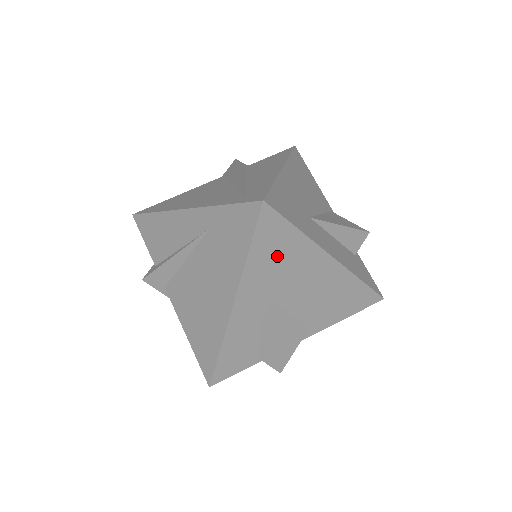
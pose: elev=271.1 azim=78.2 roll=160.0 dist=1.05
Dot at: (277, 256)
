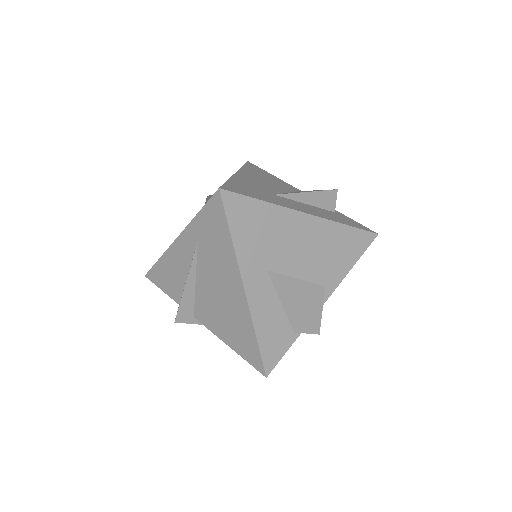
Dot at: (257, 231)
